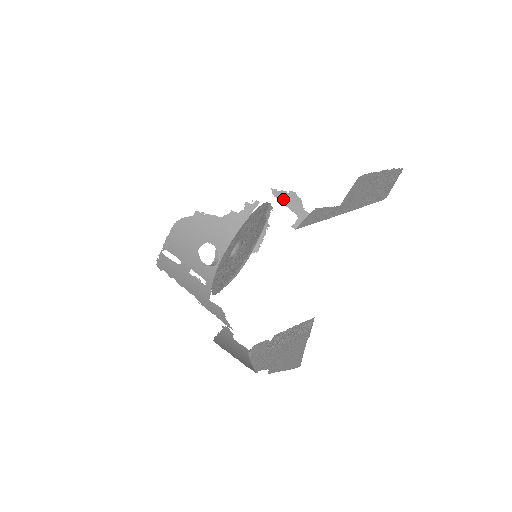
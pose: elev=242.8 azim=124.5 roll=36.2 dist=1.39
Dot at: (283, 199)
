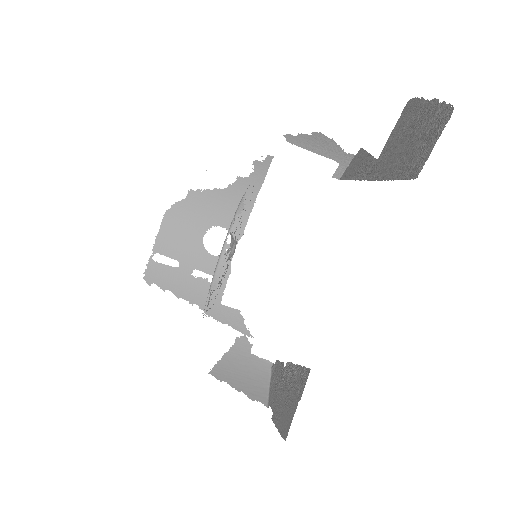
Dot at: (306, 145)
